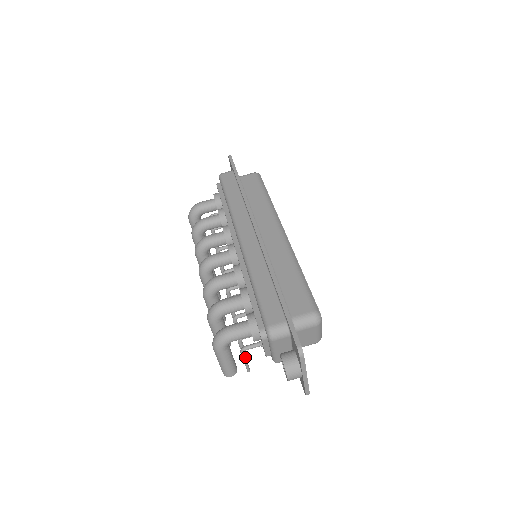
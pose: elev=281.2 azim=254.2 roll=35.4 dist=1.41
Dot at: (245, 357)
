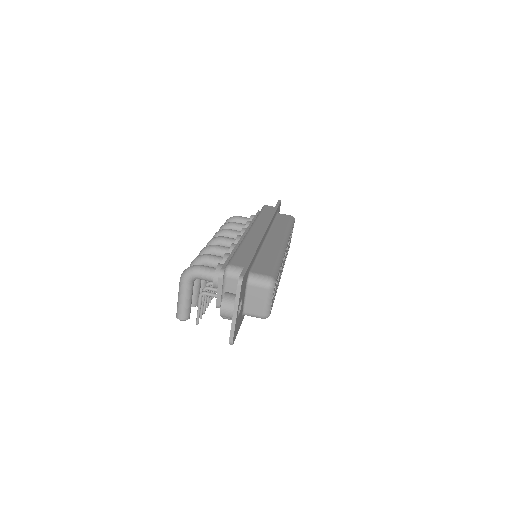
Dot at: (200, 303)
